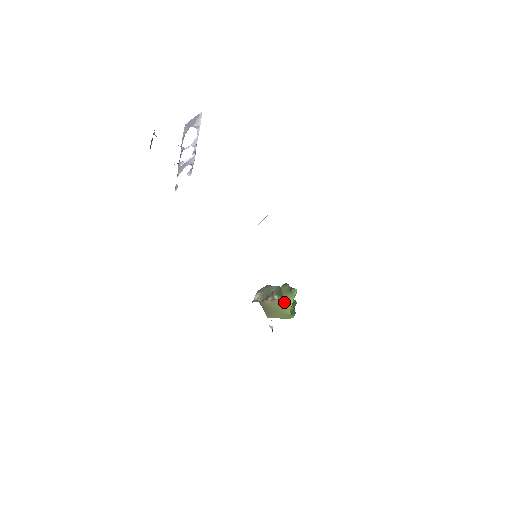
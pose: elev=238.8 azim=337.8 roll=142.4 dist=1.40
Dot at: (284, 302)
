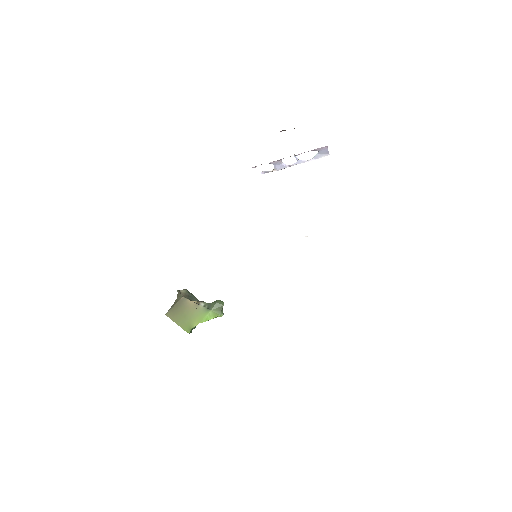
Dot at: (206, 313)
